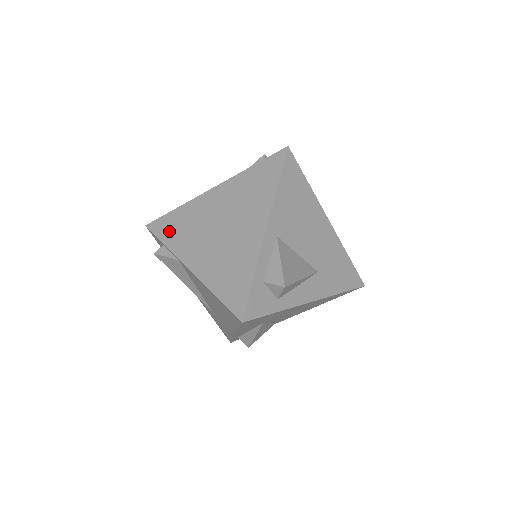
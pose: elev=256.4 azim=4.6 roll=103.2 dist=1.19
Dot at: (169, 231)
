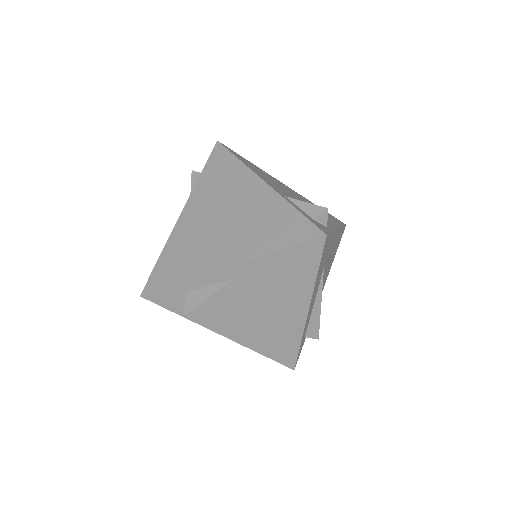
Dot at: (214, 169)
